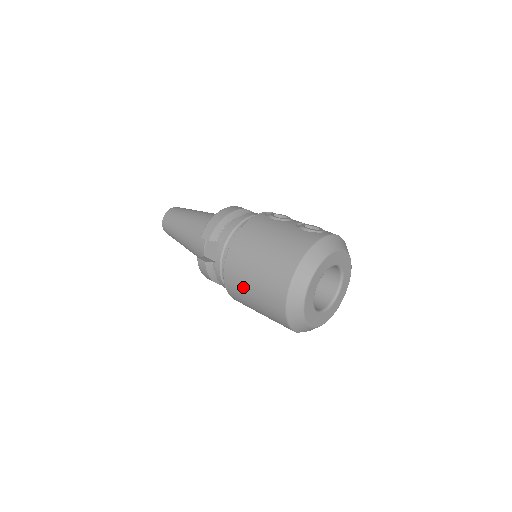
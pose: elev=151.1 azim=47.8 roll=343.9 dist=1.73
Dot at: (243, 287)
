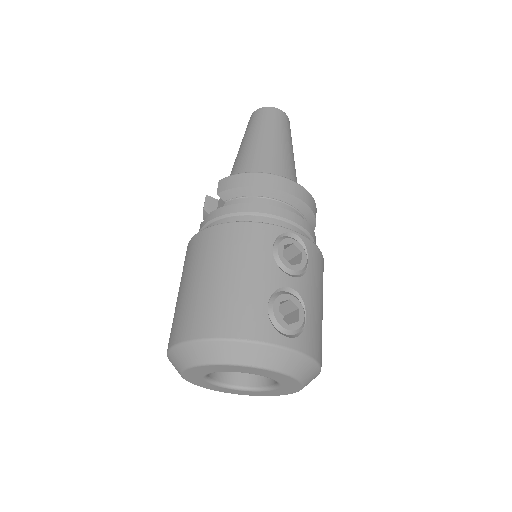
Dot at: occluded
